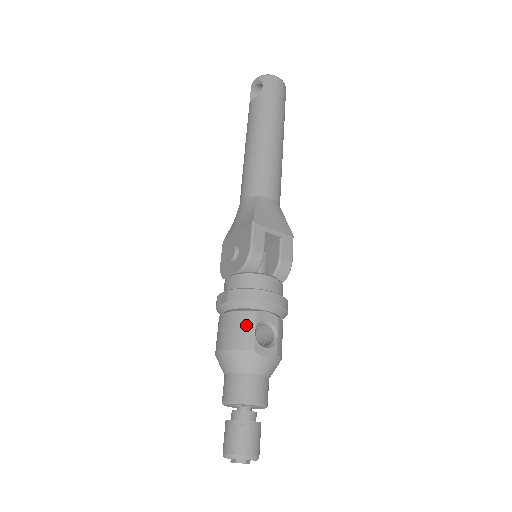
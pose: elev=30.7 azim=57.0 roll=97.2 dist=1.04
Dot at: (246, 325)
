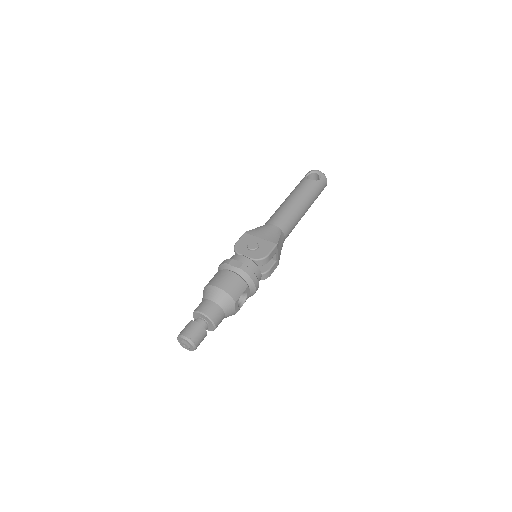
Dot at: (241, 288)
